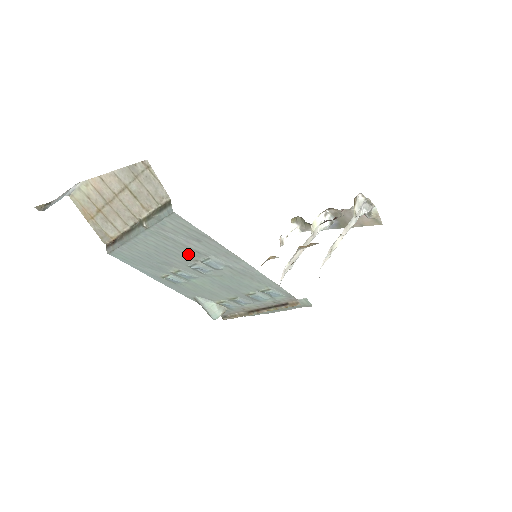
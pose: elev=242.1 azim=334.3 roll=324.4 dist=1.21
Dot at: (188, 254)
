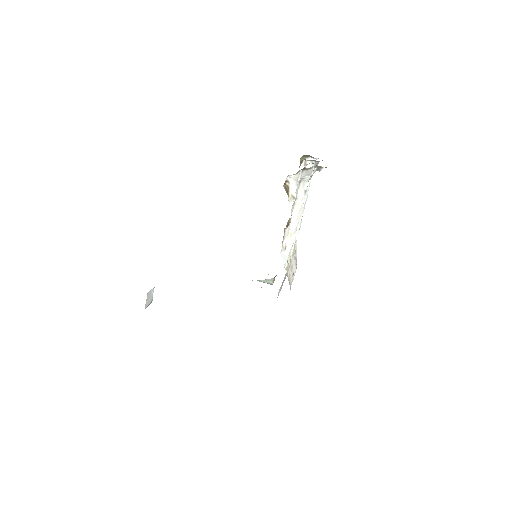
Dot at: occluded
